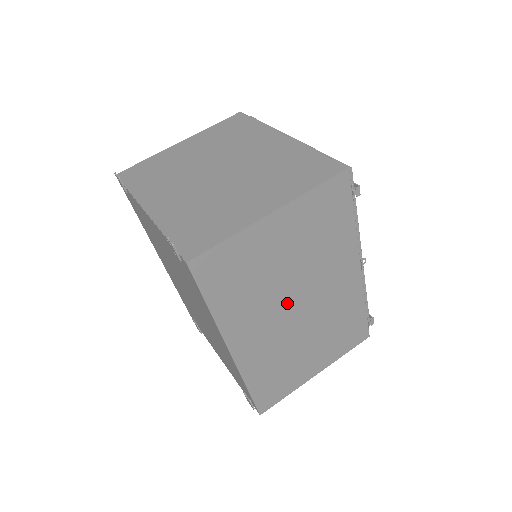
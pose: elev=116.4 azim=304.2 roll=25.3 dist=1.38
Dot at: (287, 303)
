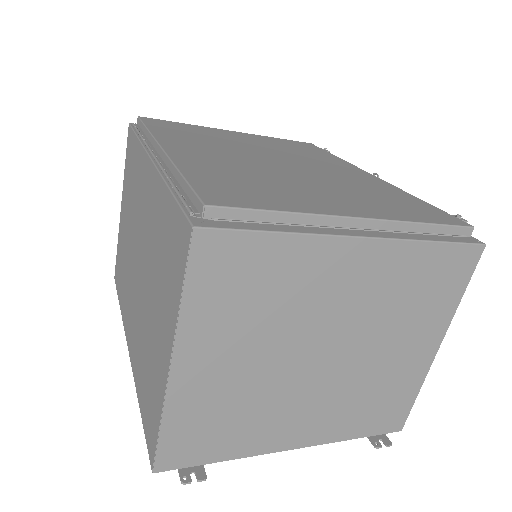
Dot at: occluded
